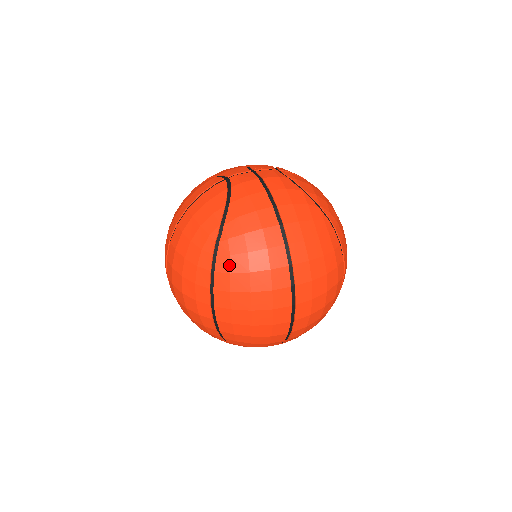
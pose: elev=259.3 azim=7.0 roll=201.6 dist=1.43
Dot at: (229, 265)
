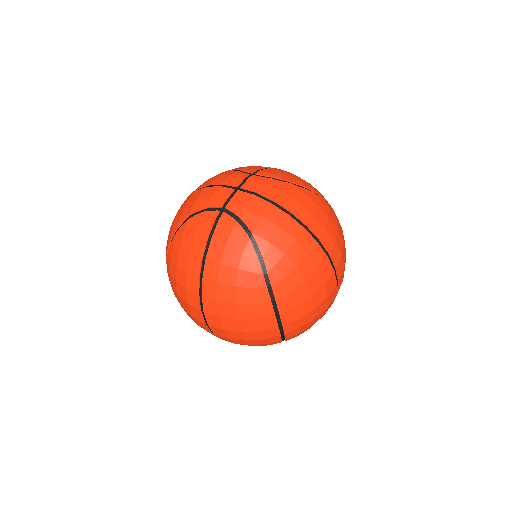
Dot at: (286, 287)
